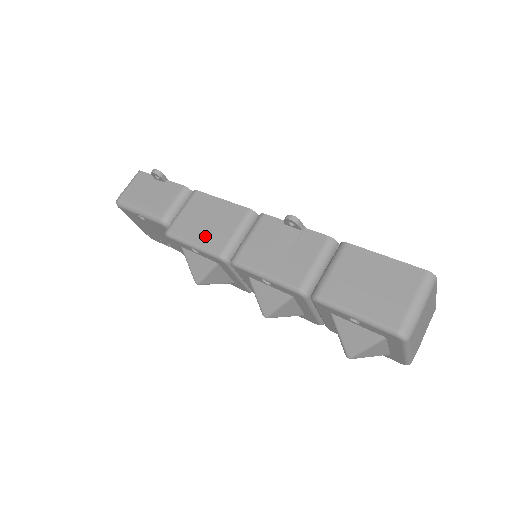
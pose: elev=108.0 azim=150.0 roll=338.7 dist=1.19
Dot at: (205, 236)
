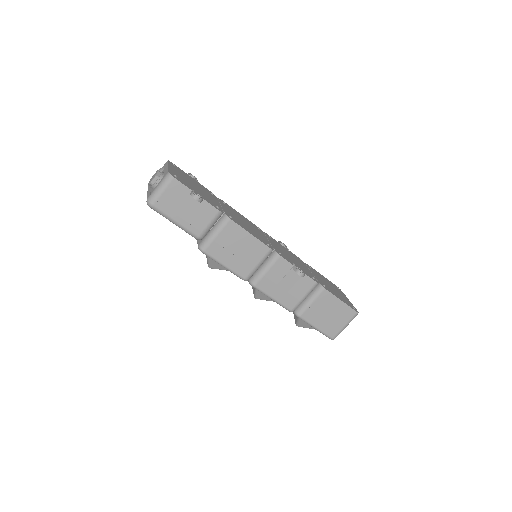
Dot at: (235, 263)
